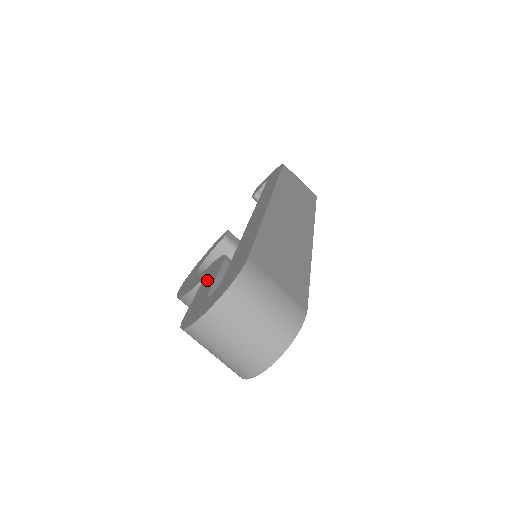
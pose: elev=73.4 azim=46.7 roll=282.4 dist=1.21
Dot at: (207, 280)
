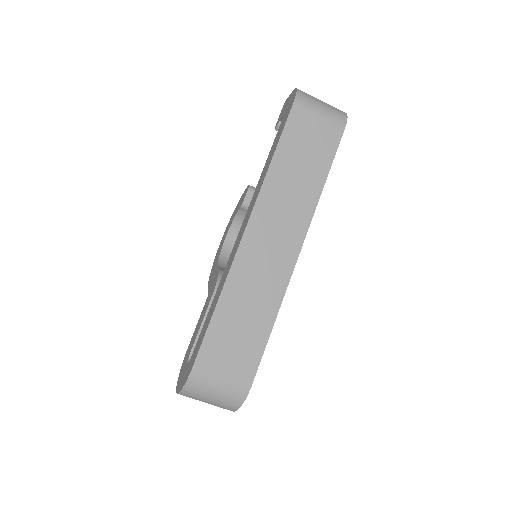
Dot at: (203, 311)
